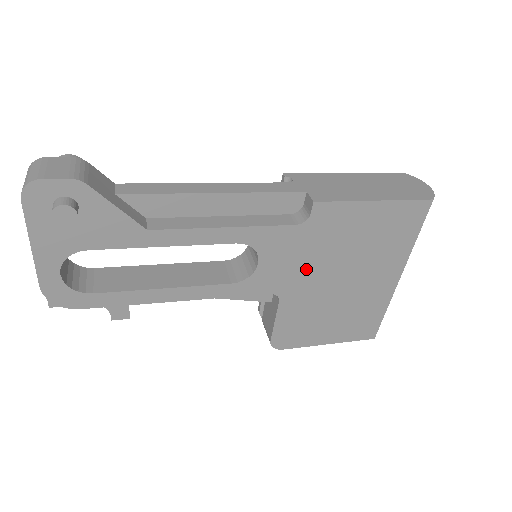
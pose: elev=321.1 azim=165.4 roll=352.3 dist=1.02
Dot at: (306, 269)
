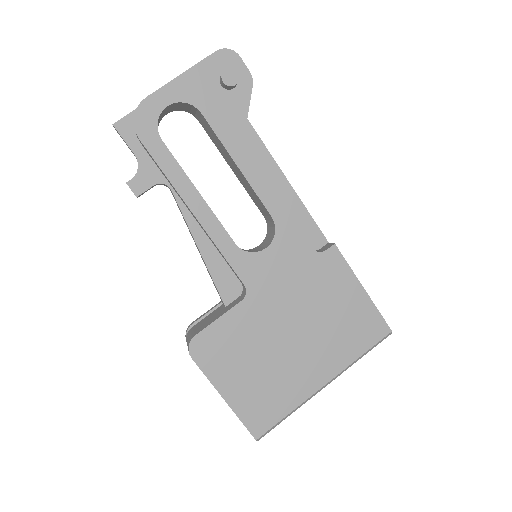
Dot at: (284, 293)
